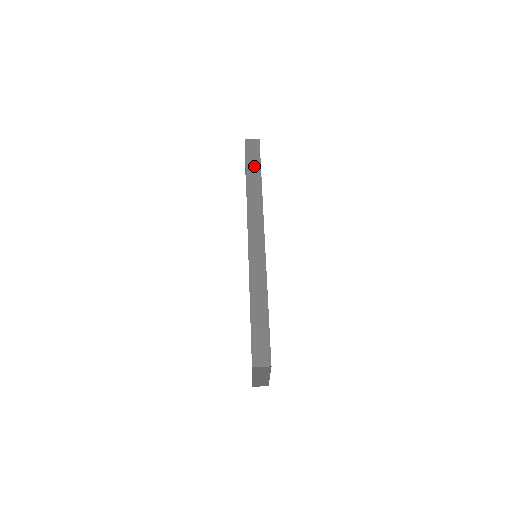
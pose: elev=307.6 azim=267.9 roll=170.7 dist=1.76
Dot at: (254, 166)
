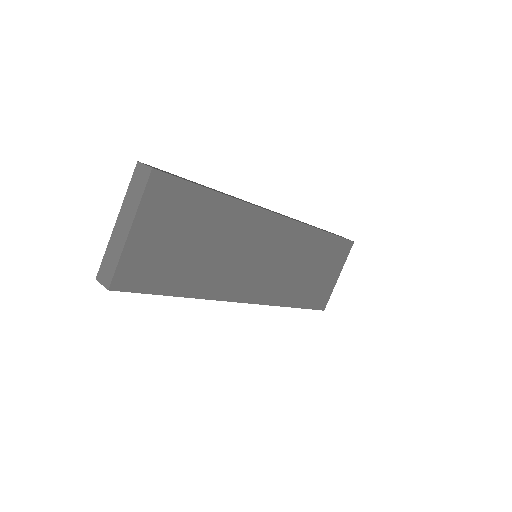
Dot at: occluded
